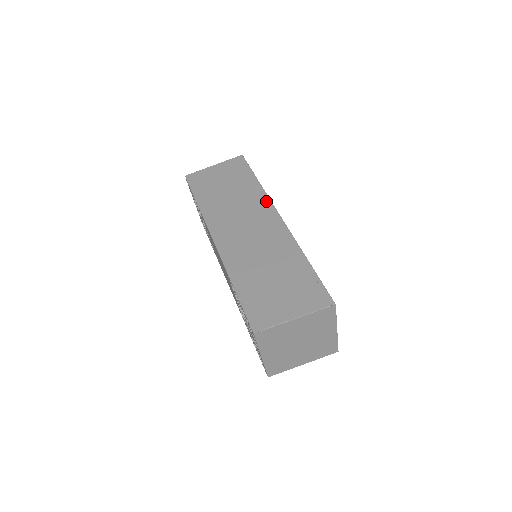
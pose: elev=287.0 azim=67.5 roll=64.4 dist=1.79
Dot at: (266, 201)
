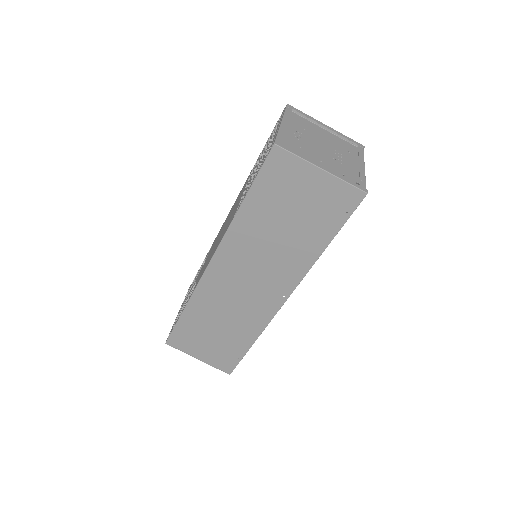
Dot at: (297, 277)
